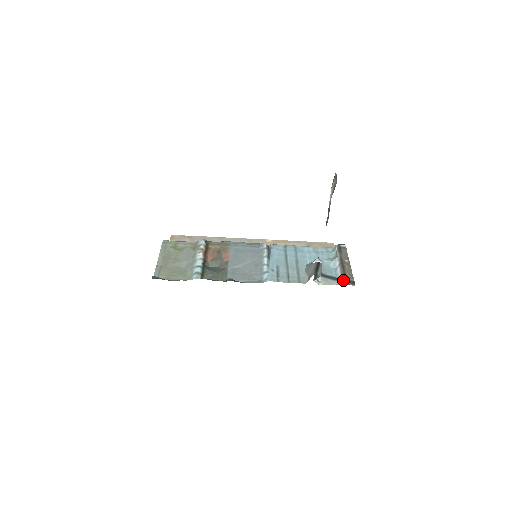
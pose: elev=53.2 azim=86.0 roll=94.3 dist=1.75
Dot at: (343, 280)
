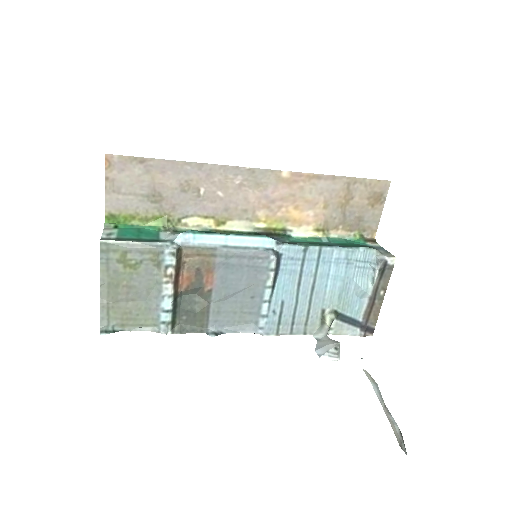
Dot at: (362, 327)
